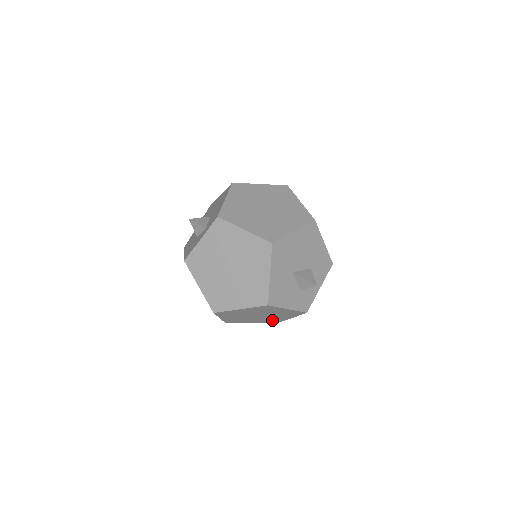
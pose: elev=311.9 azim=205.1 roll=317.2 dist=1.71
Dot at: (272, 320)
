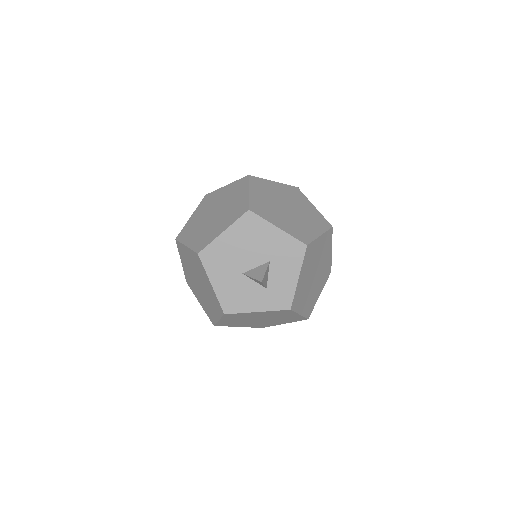
Dot at: (291, 319)
